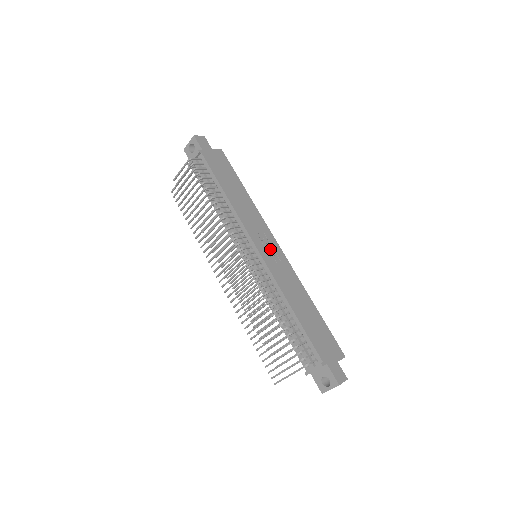
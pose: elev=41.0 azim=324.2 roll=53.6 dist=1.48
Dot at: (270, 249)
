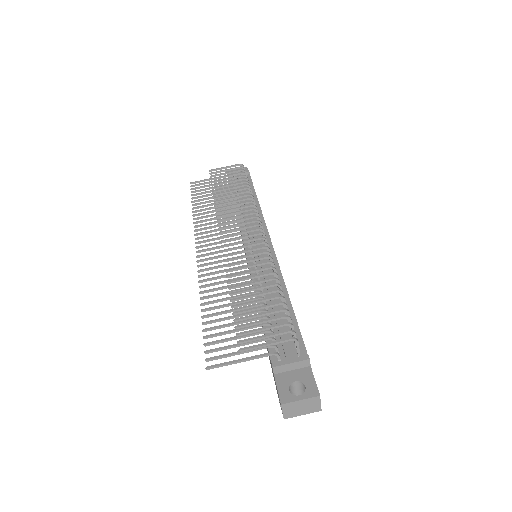
Dot at: occluded
